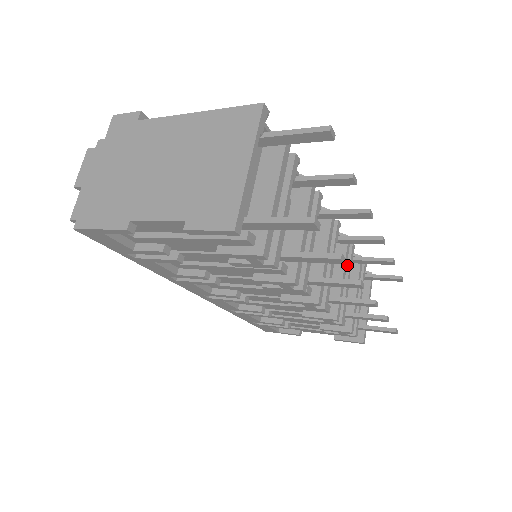
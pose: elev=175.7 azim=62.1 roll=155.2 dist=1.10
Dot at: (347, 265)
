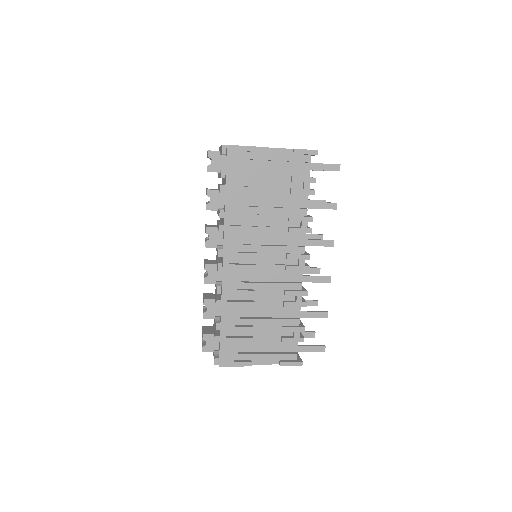
Dot at: occluded
